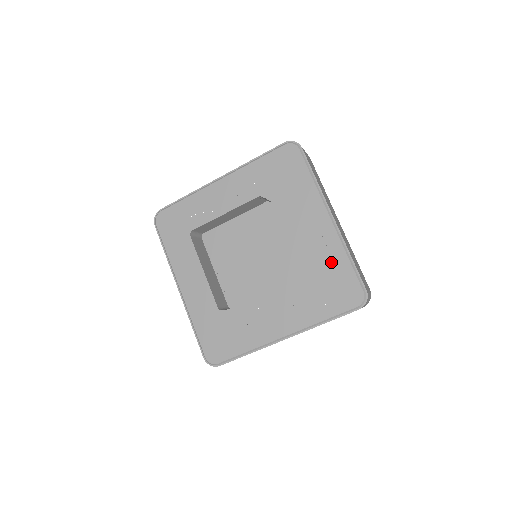
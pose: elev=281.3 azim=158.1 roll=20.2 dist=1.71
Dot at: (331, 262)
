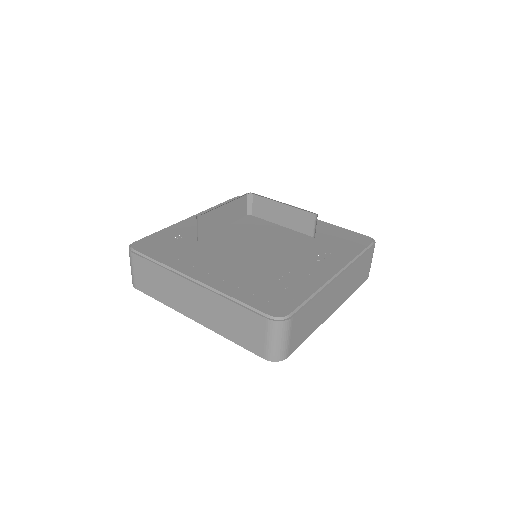
Dot at: (327, 230)
